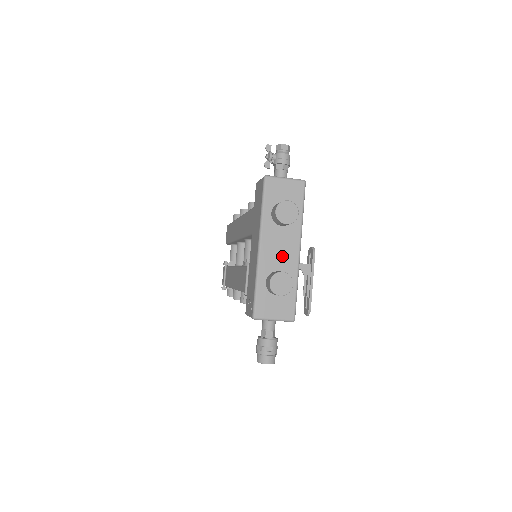
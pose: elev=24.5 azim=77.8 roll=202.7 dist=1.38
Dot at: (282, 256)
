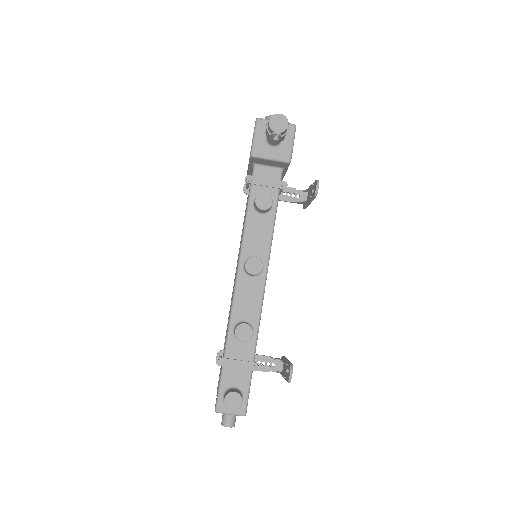
Dot at: occluded
